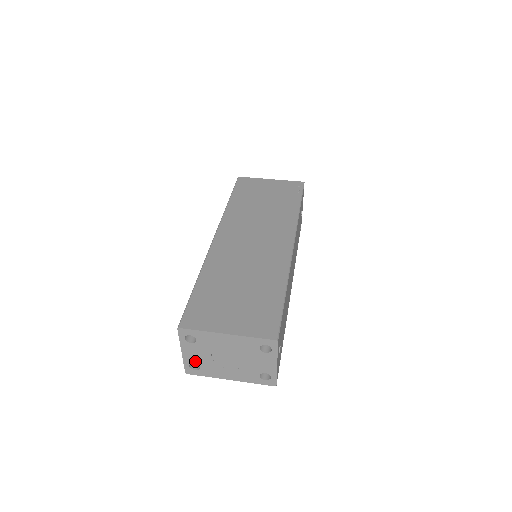
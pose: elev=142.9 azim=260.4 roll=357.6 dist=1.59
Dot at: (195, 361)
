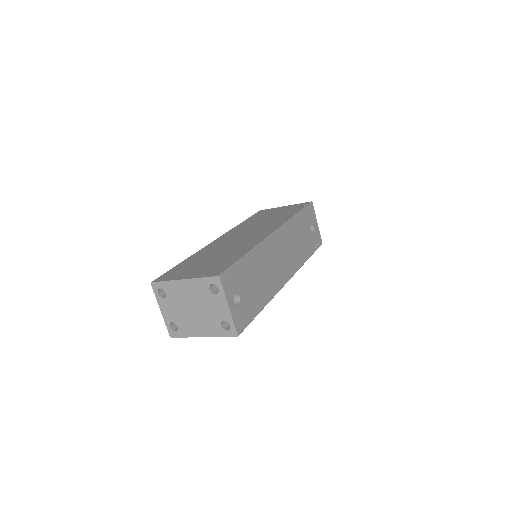
Dot at: (172, 319)
